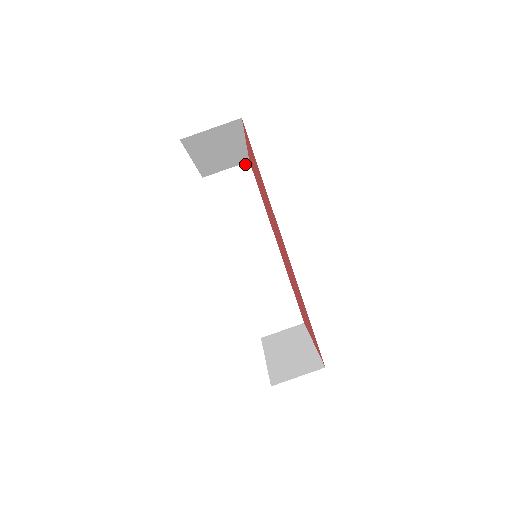
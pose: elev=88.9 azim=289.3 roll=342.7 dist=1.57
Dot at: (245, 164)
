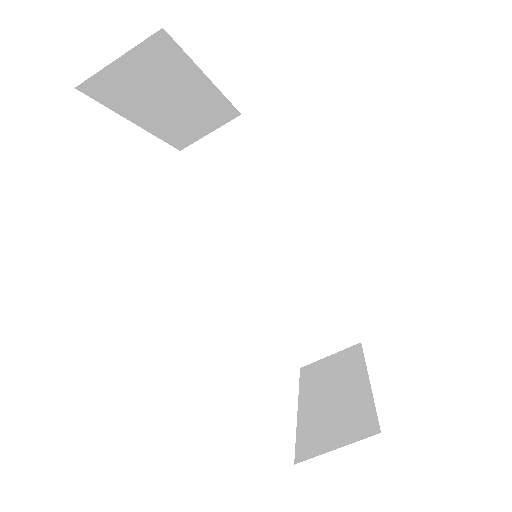
Dot at: (236, 120)
